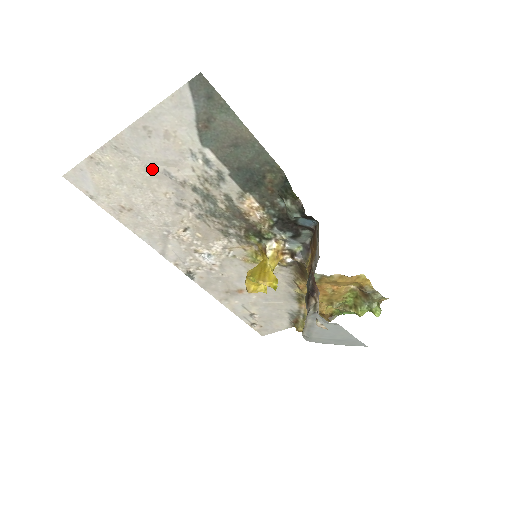
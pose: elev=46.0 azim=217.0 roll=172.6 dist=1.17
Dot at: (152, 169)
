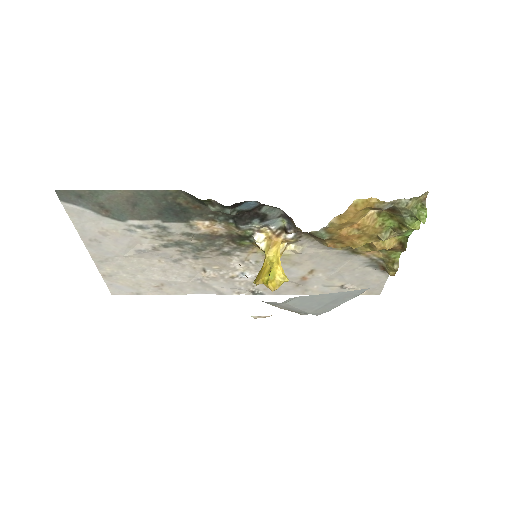
Dot at: (131, 256)
